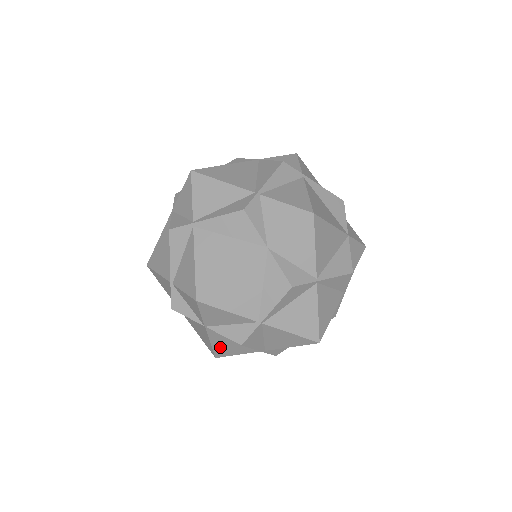
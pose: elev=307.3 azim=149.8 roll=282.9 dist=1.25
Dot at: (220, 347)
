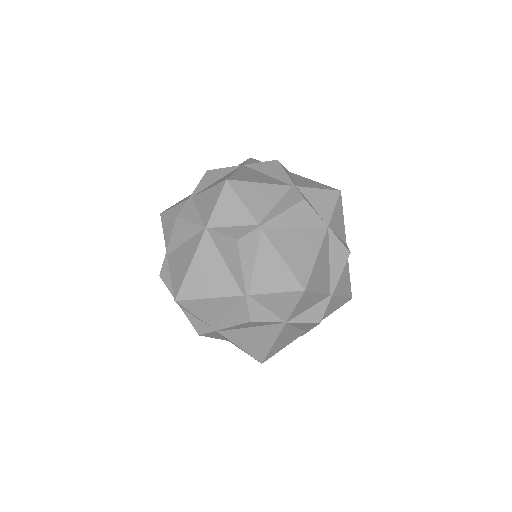
Dot at: (277, 345)
